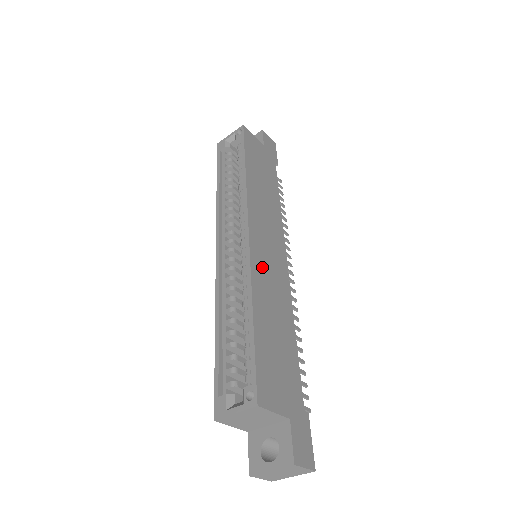
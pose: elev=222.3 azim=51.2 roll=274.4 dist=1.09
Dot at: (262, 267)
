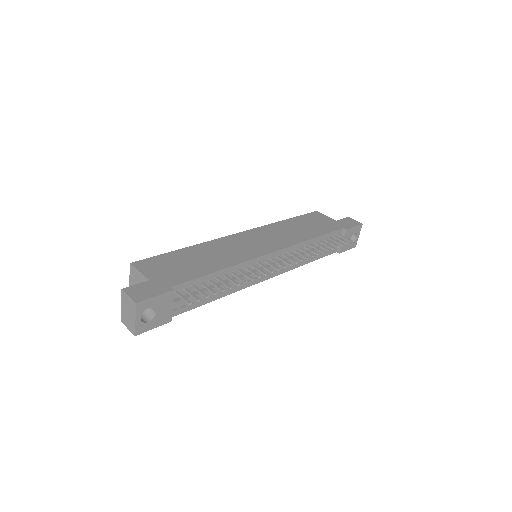
Dot at: (230, 243)
